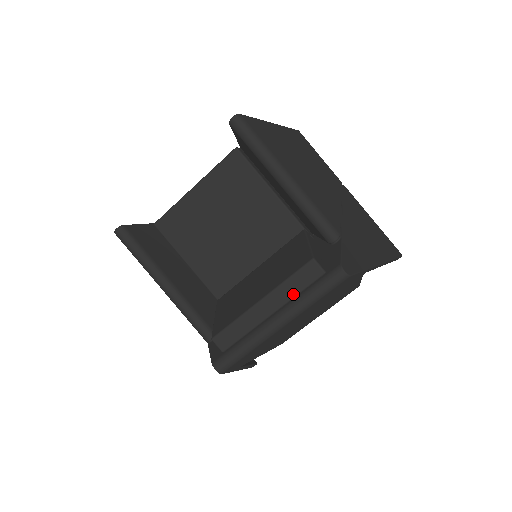
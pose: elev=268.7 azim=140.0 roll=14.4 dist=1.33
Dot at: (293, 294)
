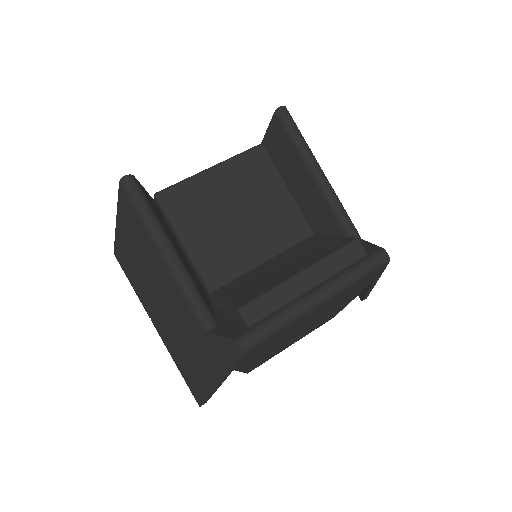
Dot at: (335, 270)
